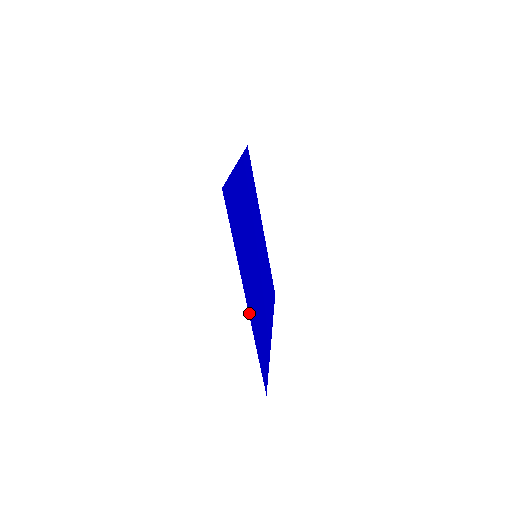
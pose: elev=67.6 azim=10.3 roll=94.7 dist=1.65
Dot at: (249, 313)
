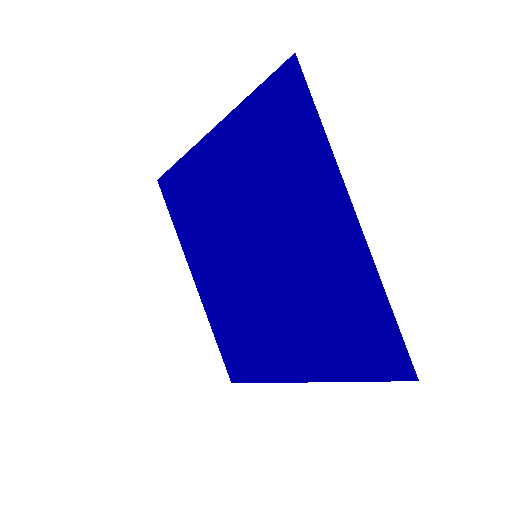
Dot at: (360, 236)
